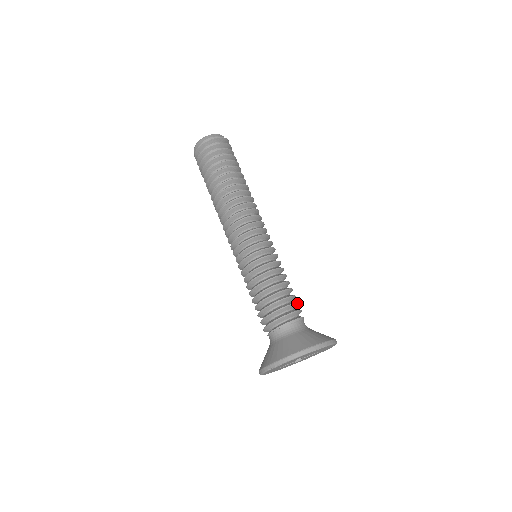
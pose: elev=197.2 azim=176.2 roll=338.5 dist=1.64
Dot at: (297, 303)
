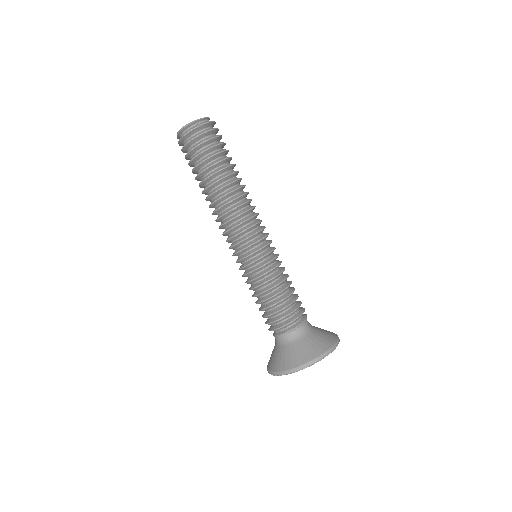
Dot at: occluded
